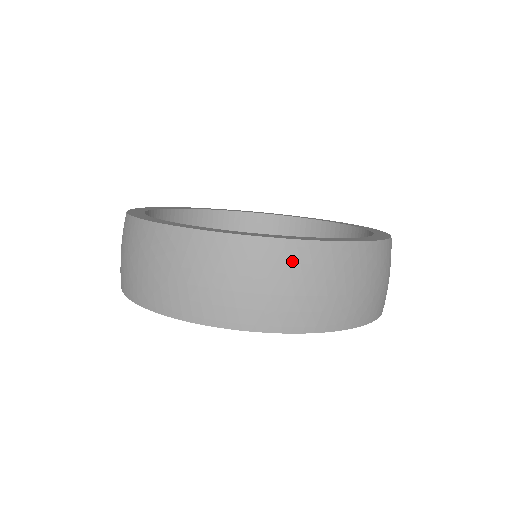
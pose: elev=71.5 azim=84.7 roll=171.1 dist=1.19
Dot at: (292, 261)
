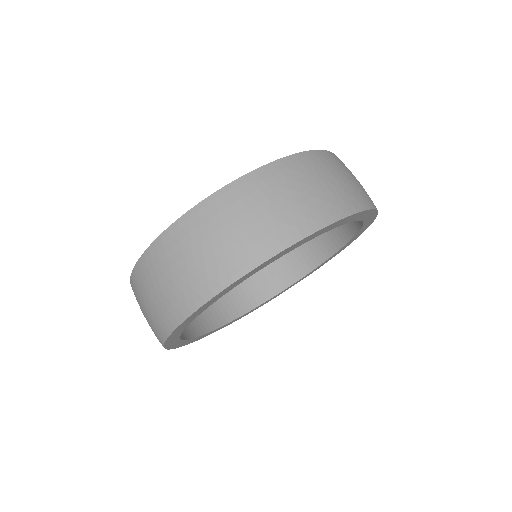
Dot at: (211, 216)
